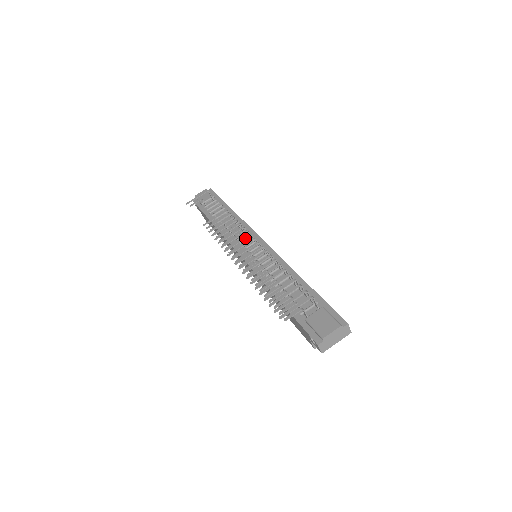
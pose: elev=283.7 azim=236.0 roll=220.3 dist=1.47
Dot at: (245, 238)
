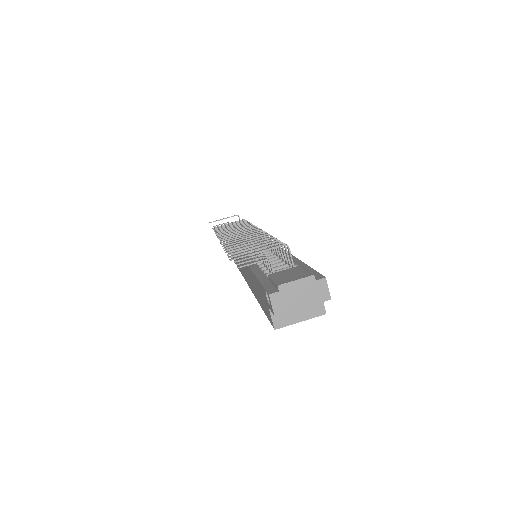
Dot at: (246, 227)
